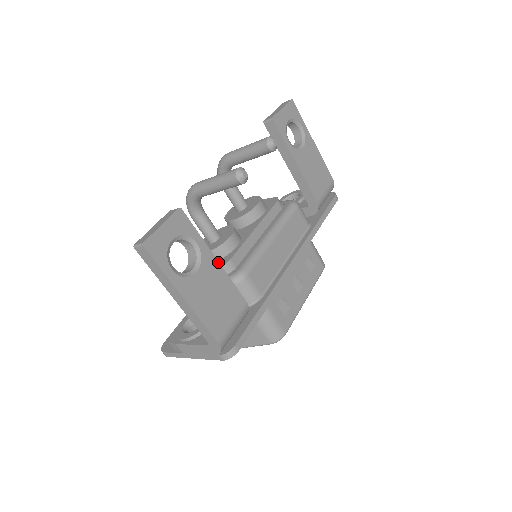
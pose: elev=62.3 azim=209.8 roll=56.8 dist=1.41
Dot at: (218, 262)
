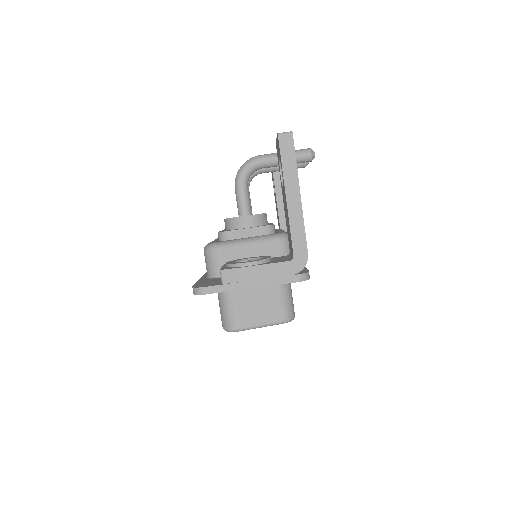
Dot at: occluded
